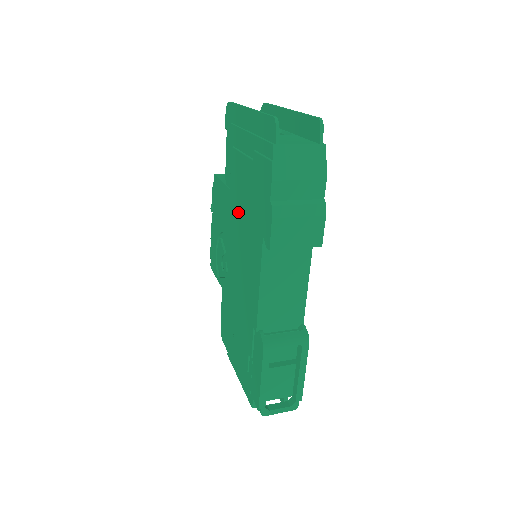
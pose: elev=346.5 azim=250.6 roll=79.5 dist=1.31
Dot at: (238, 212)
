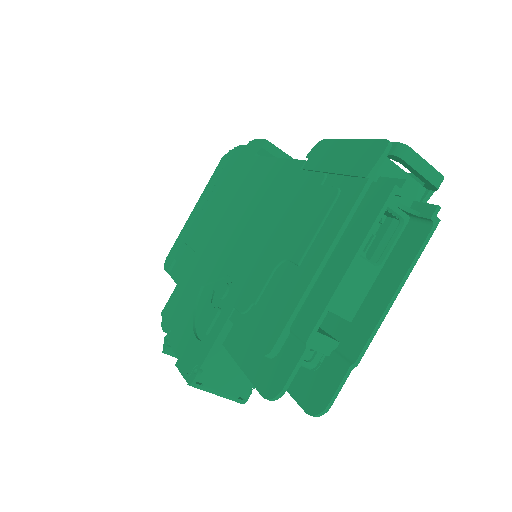
Dot at: (217, 224)
